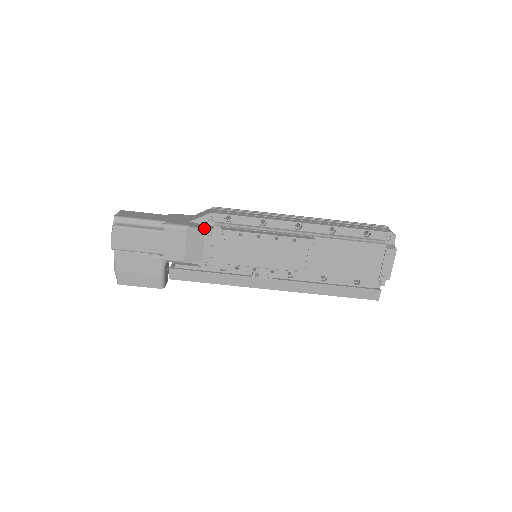
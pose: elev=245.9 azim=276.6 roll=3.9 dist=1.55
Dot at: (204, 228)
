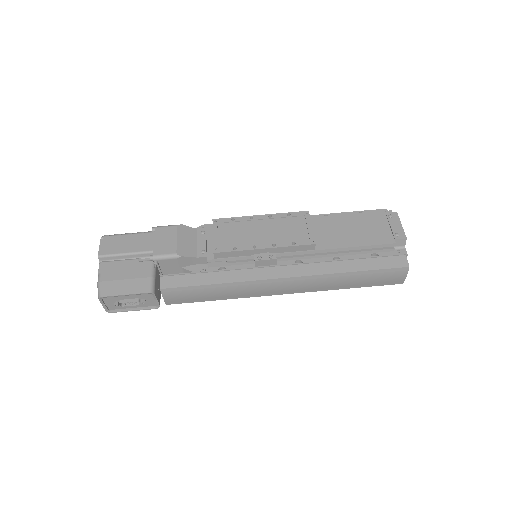
Dot at: (196, 229)
